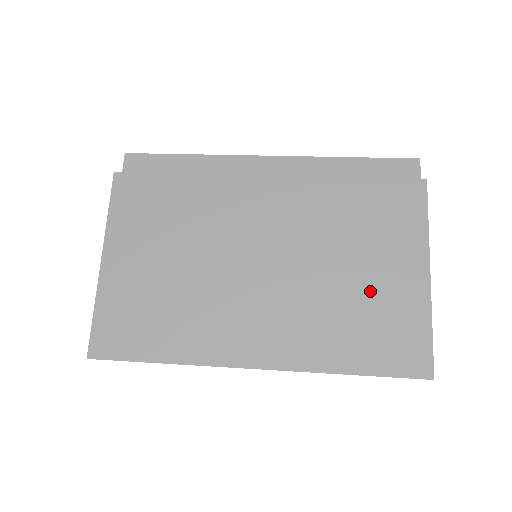
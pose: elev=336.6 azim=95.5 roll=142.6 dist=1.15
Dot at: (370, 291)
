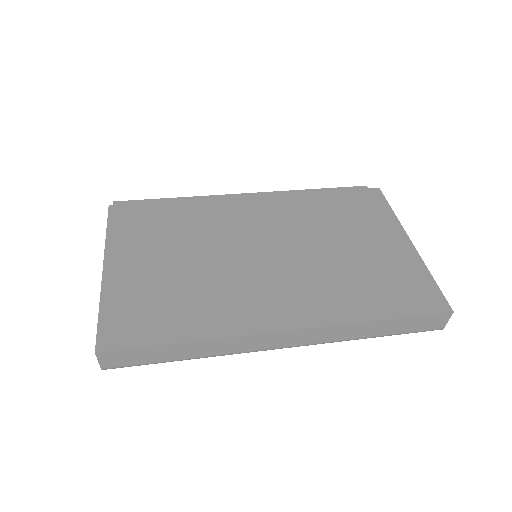
Dot at: (369, 258)
